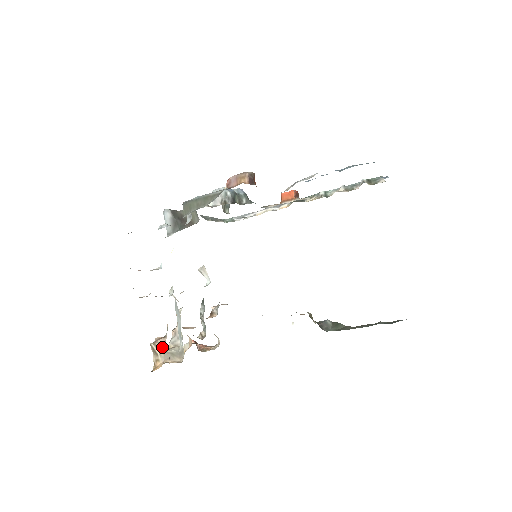
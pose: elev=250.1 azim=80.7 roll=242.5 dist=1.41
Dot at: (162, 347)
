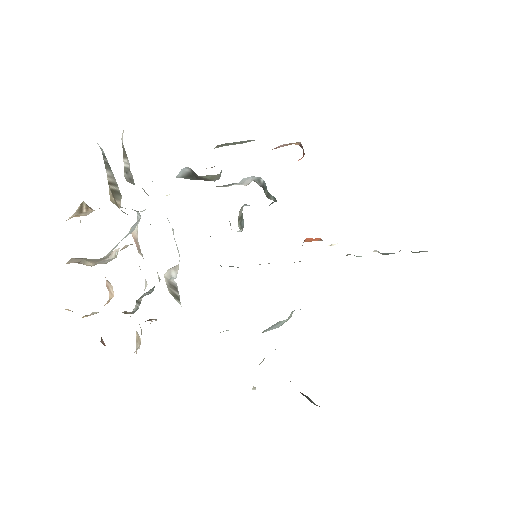
Dot at: occluded
